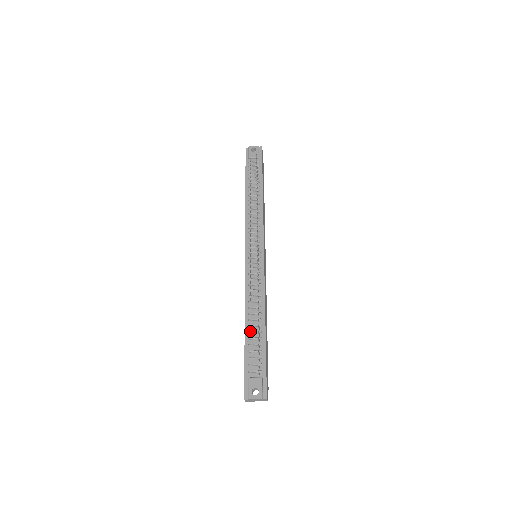
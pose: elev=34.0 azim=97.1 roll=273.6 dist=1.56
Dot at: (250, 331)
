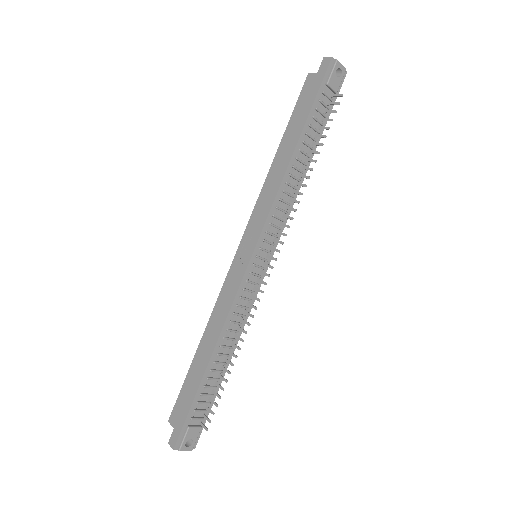
Dot at: (213, 370)
